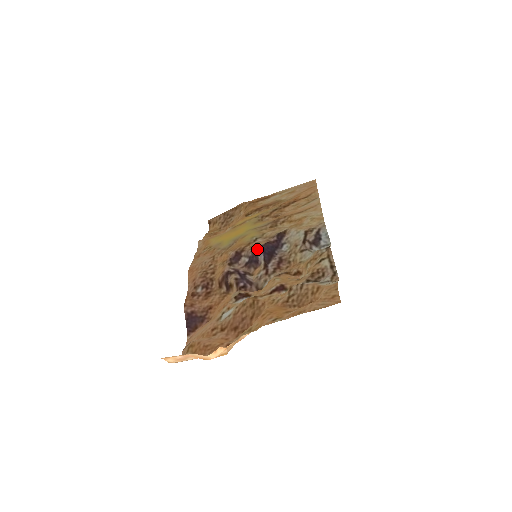
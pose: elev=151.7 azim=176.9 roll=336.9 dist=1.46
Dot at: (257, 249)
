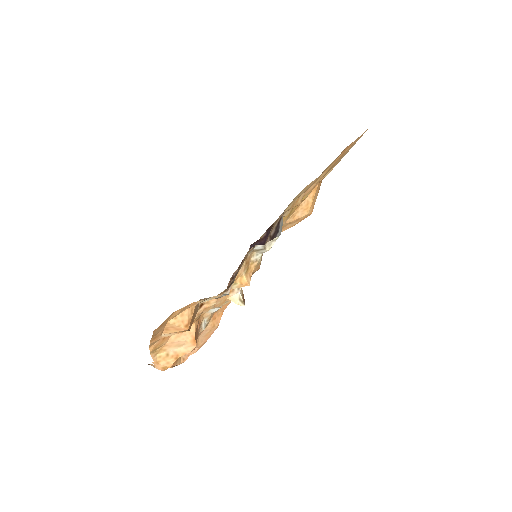
Dot at: occluded
